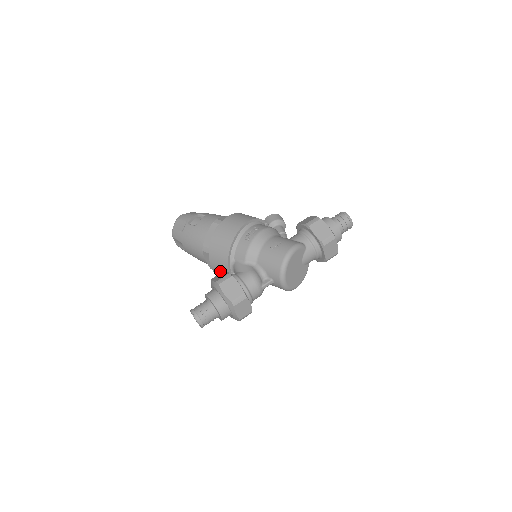
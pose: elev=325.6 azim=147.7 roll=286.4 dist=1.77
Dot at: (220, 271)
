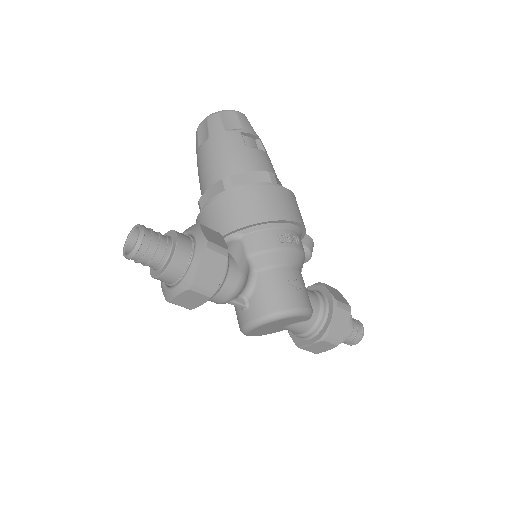
Dot at: (211, 222)
